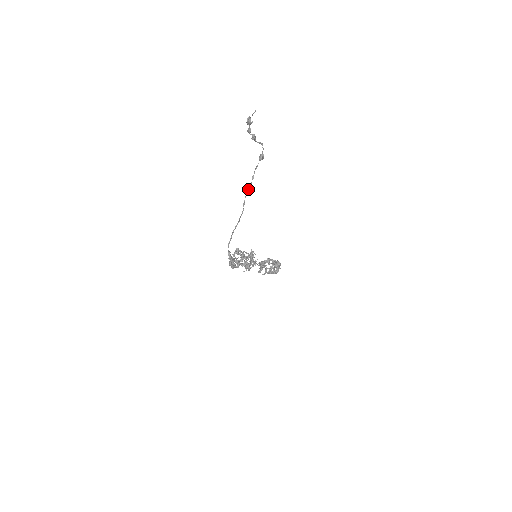
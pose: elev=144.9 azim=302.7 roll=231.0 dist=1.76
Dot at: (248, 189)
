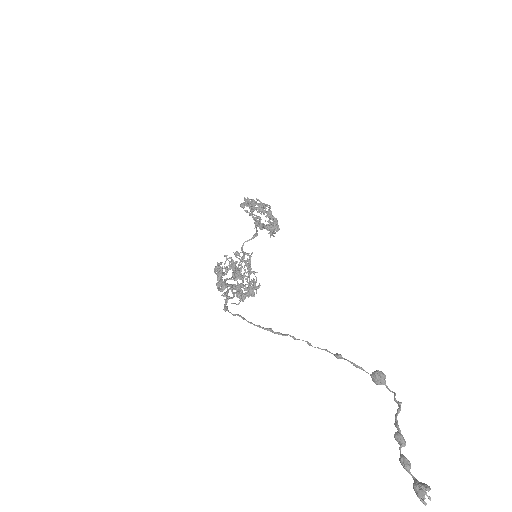
Dot at: occluded
